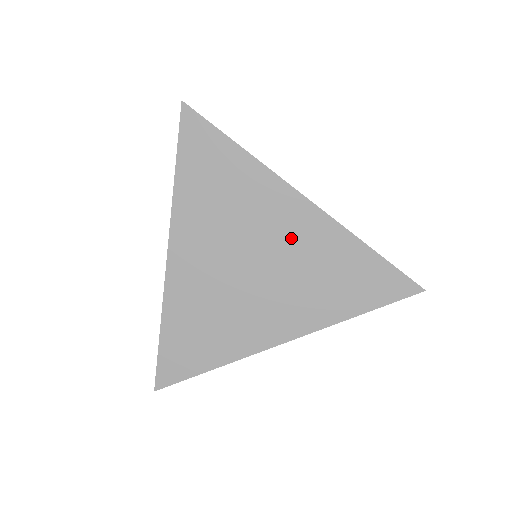
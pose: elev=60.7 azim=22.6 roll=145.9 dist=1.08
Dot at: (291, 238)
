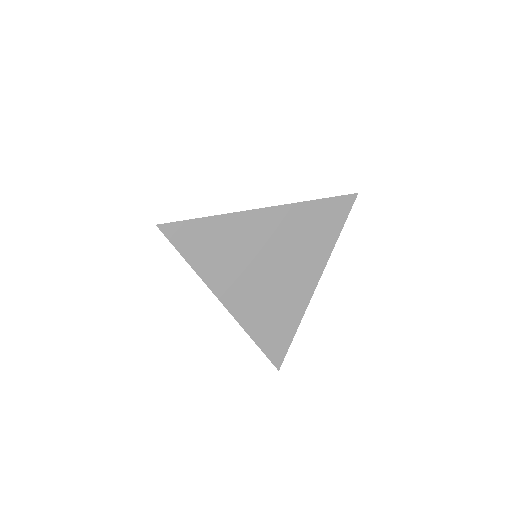
Dot at: (275, 234)
